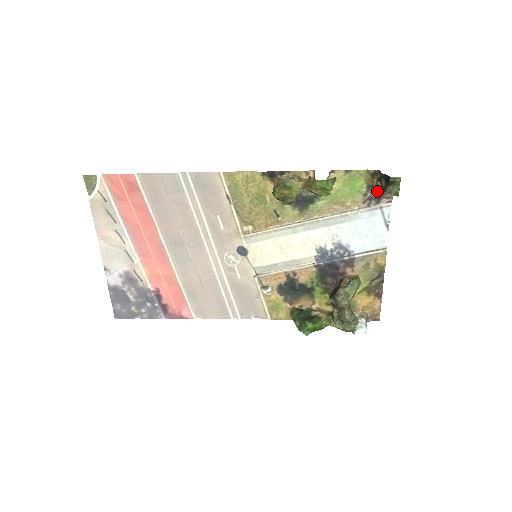
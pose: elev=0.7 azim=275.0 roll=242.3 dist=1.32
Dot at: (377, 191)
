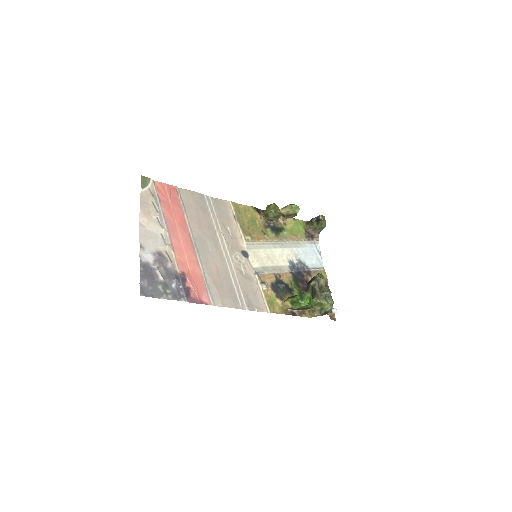
Dot at: (310, 233)
